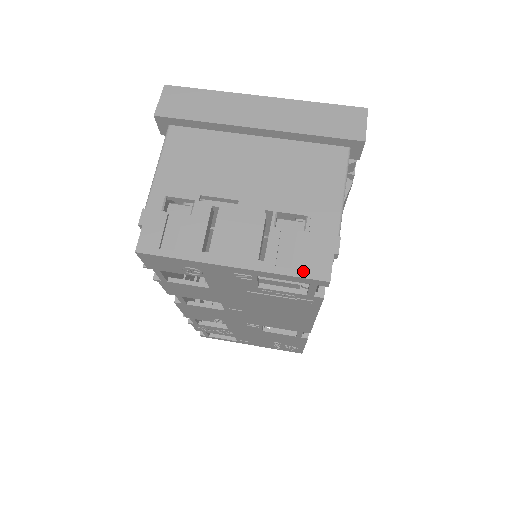
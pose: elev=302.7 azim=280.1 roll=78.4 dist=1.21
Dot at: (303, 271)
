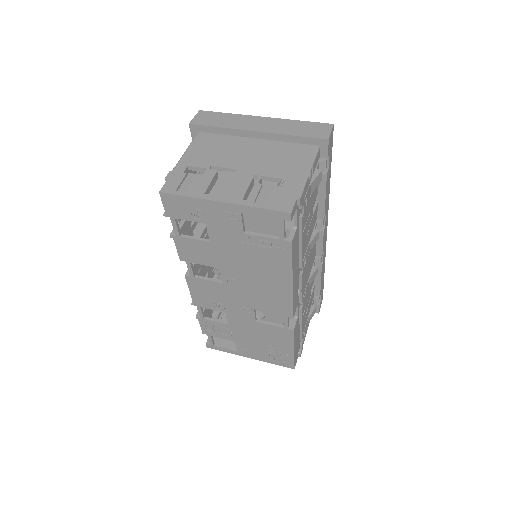
Dot at: (273, 206)
